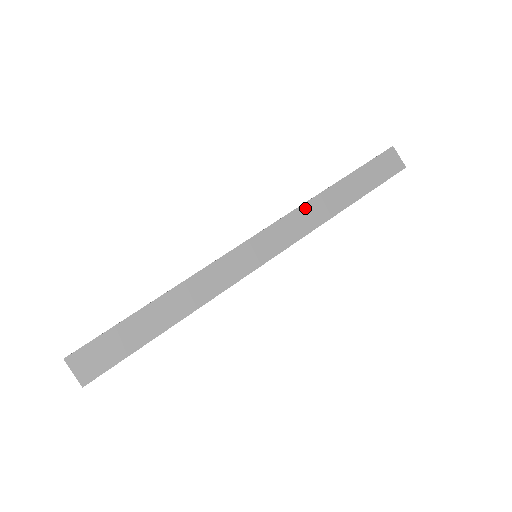
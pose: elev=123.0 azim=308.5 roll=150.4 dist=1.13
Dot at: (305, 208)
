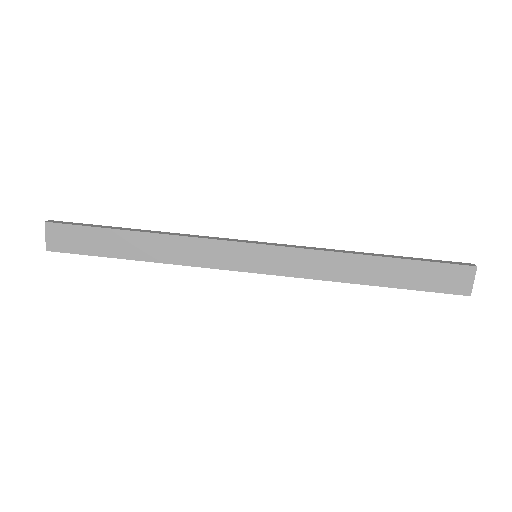
Dot at: (324, 255)
